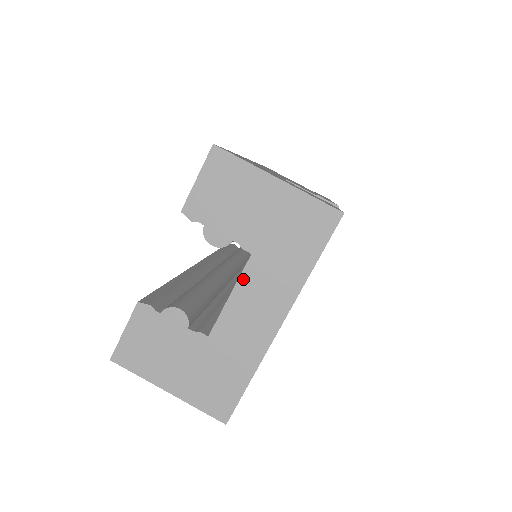
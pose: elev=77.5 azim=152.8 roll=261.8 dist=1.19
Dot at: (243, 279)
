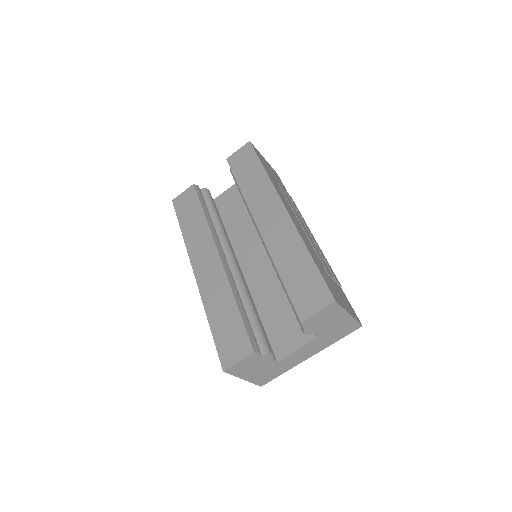
Dot at: (308, 345)
